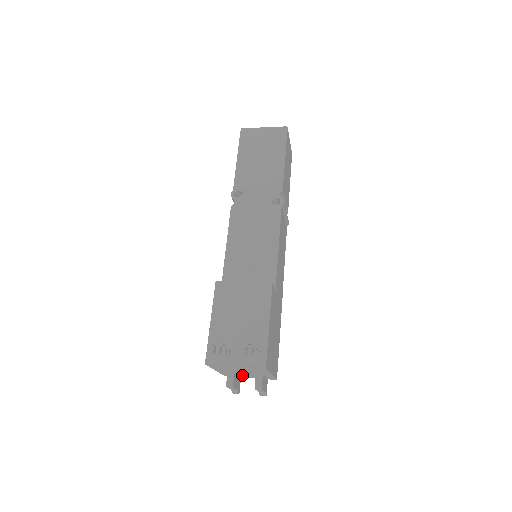
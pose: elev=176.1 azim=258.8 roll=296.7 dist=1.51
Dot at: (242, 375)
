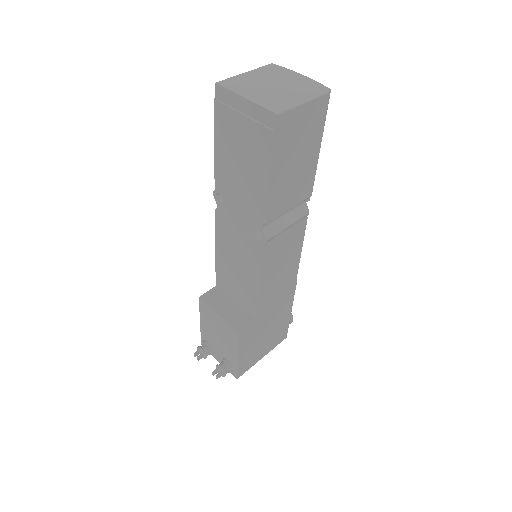
Dot at: occluded
